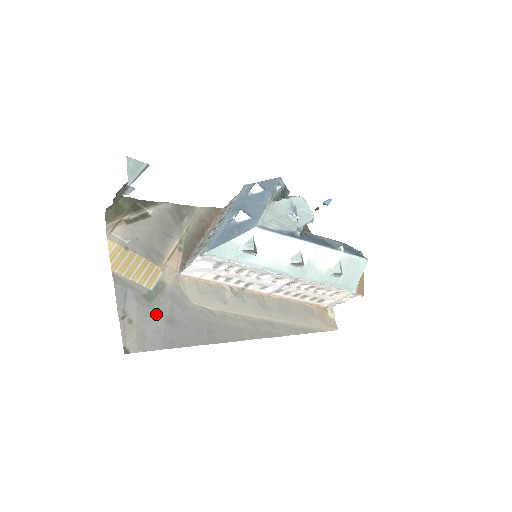
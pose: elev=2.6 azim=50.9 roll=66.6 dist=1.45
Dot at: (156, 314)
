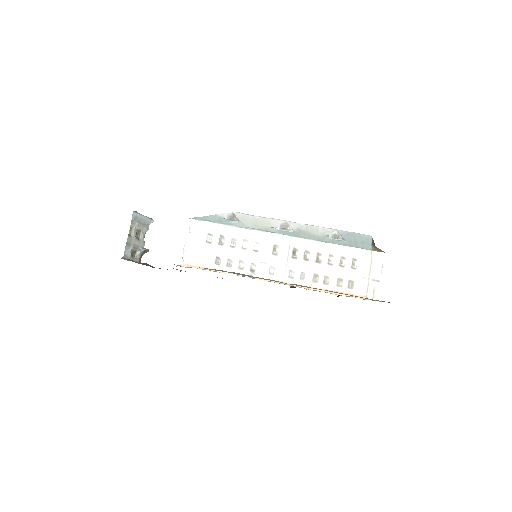
Dot at: occluded
